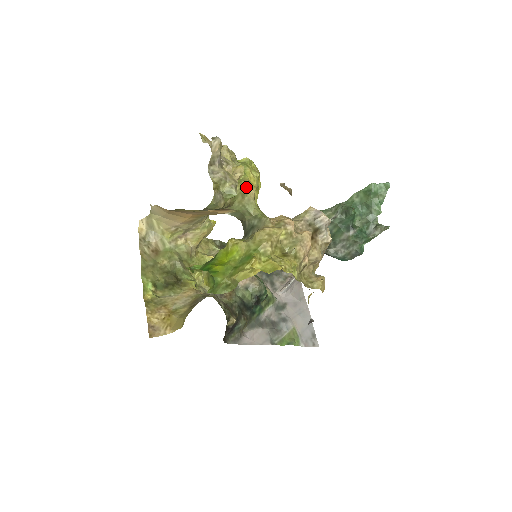
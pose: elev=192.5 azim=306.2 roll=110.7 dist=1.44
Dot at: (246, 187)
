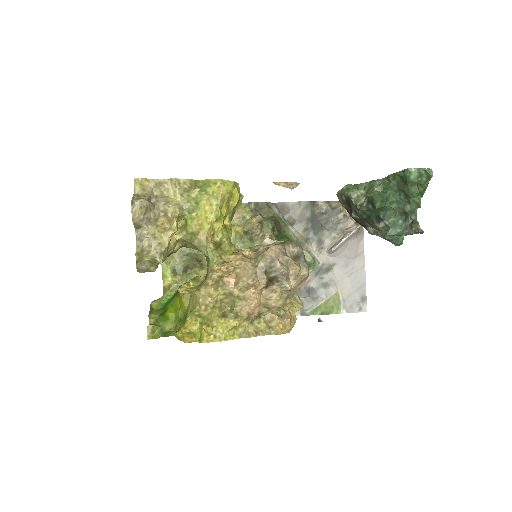
Dot at: (192, 232)
